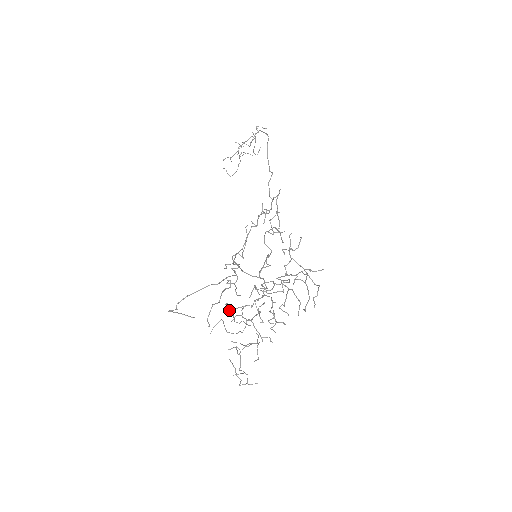
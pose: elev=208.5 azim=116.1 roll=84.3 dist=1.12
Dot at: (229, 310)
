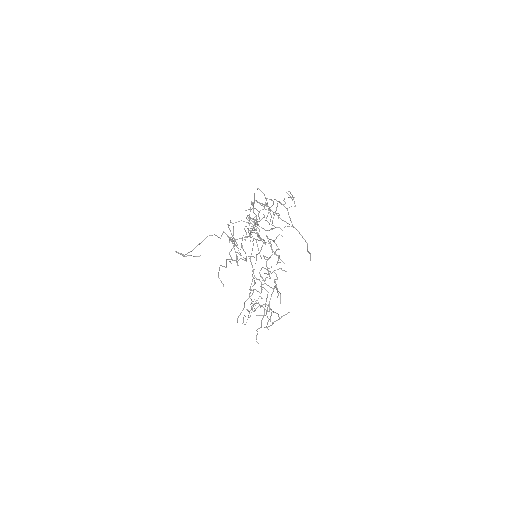
Dot at: (229, 242)
